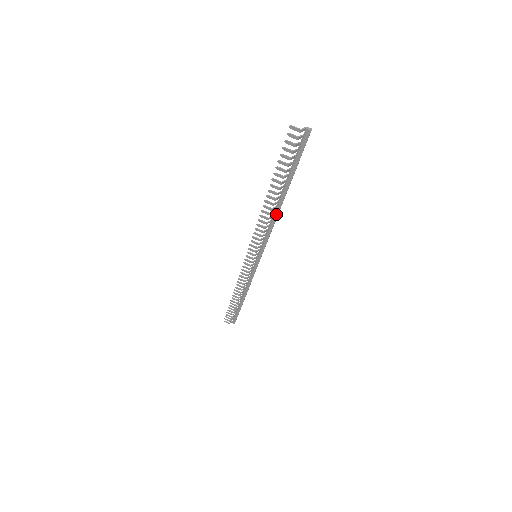
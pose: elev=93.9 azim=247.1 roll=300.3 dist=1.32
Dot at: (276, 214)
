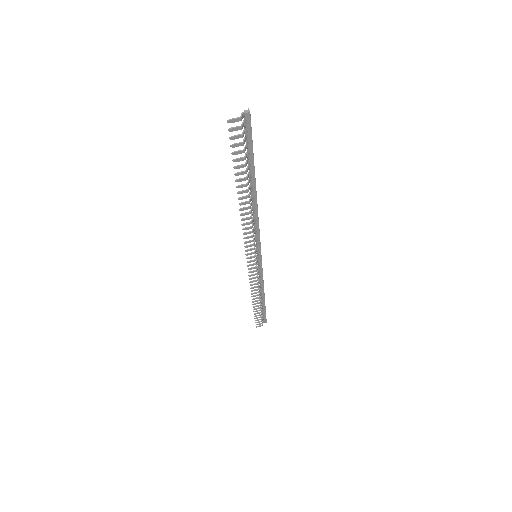
Dot at: (255, 208)
